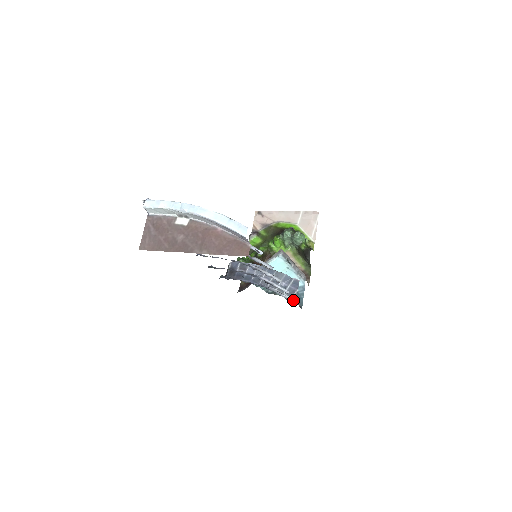
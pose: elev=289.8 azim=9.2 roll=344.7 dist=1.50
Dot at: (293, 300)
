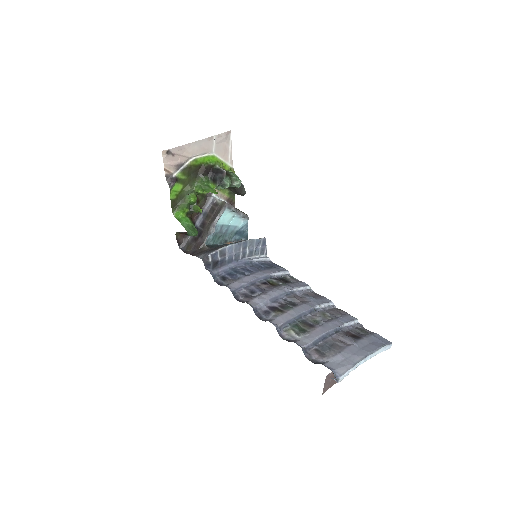
Dot at: (268, 258)
